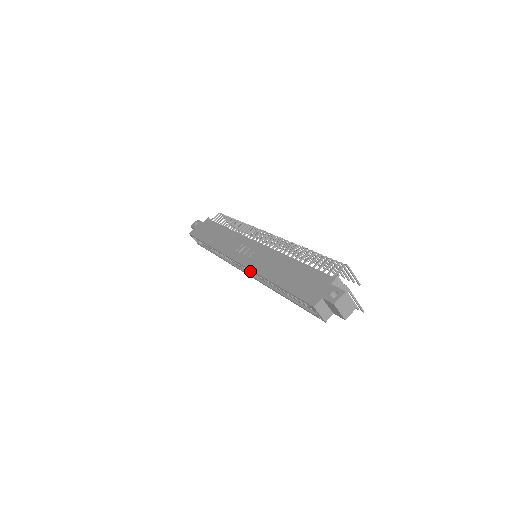
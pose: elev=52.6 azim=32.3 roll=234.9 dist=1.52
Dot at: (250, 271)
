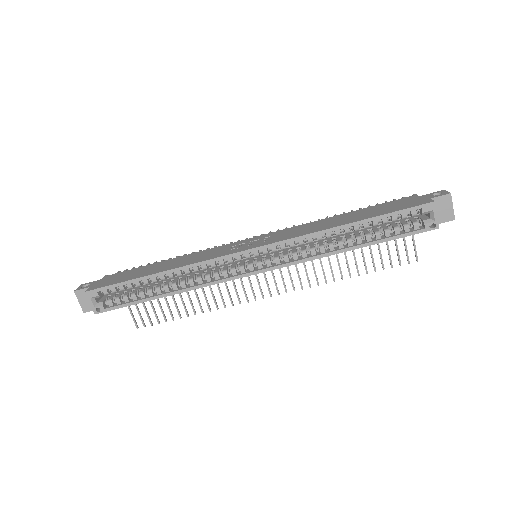
Dot at: (270, 260)
